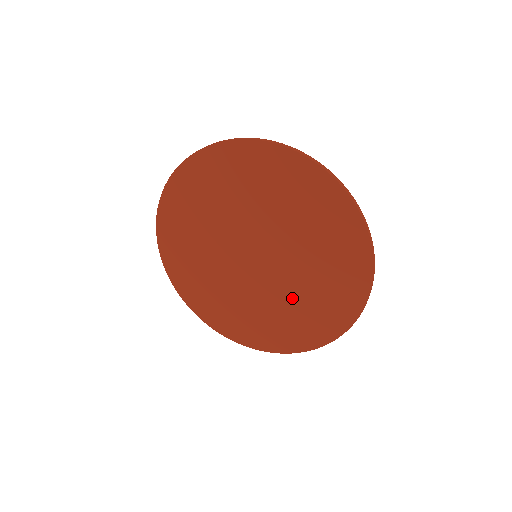
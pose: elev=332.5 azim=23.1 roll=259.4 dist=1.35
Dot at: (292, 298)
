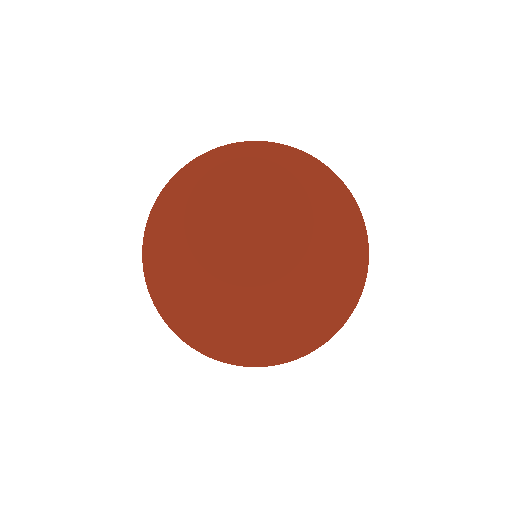
Dot at: (274, 306)
